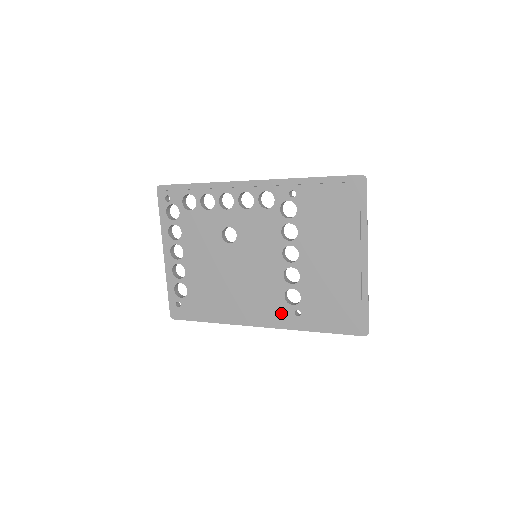
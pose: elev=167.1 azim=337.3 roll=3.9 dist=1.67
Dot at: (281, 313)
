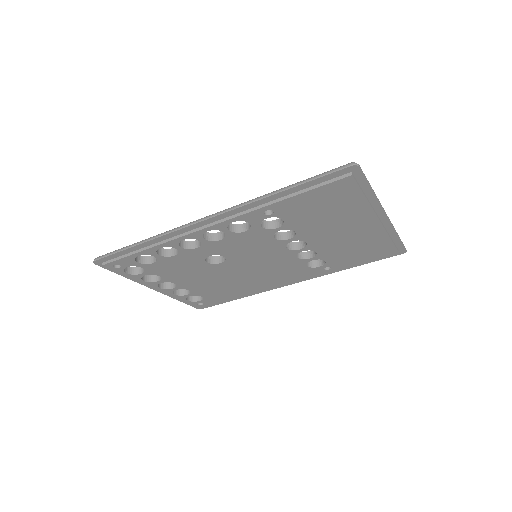
Dot at: (310, 274)
